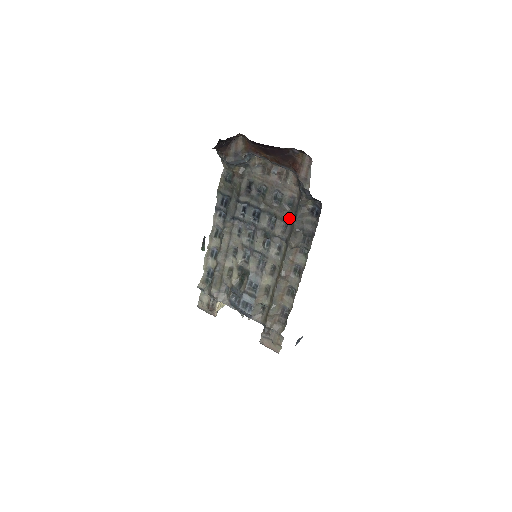
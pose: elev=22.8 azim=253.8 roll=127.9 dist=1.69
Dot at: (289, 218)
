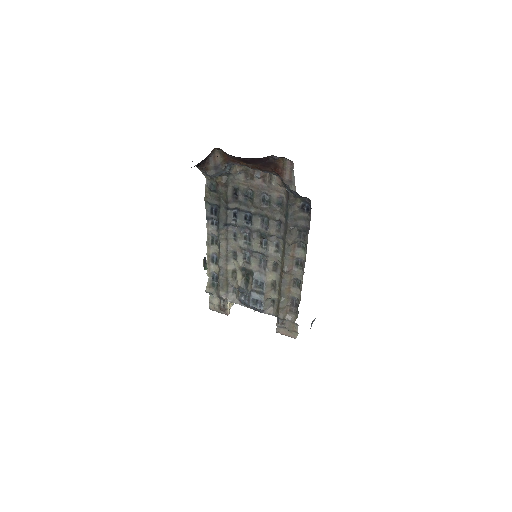
Dot at: (281, 217)
